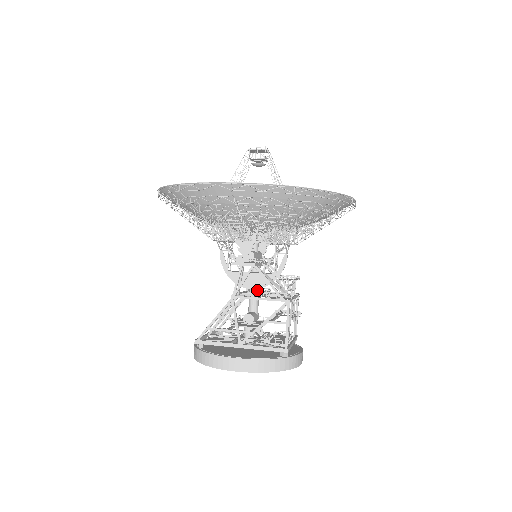
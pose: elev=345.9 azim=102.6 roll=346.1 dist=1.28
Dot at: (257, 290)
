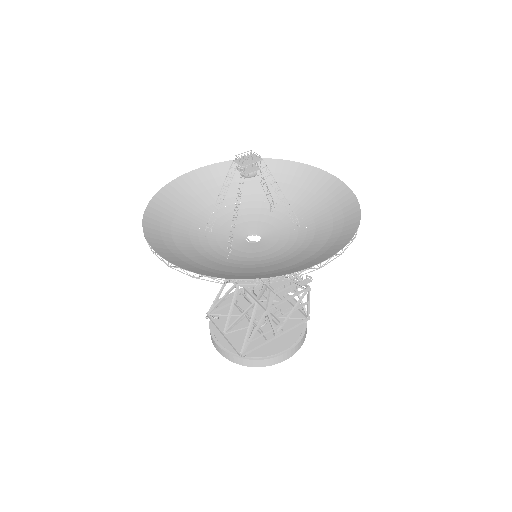
Dot at: occluded
